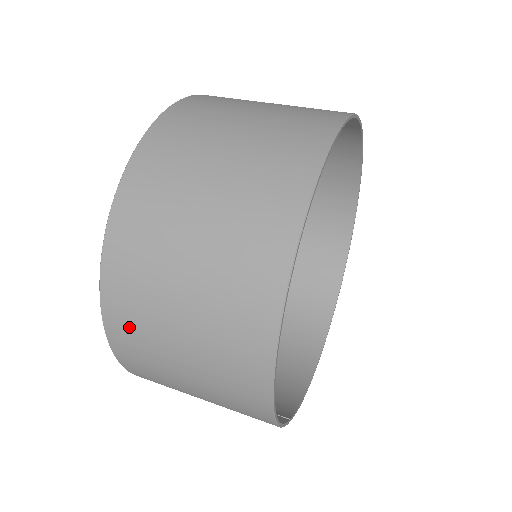
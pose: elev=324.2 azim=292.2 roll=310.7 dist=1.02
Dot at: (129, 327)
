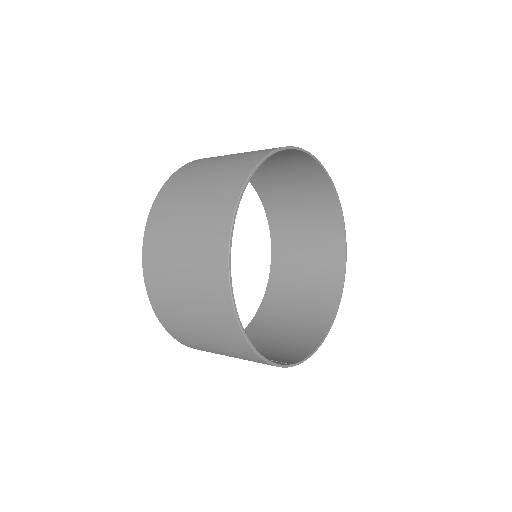
Dot at: (165, 310)
